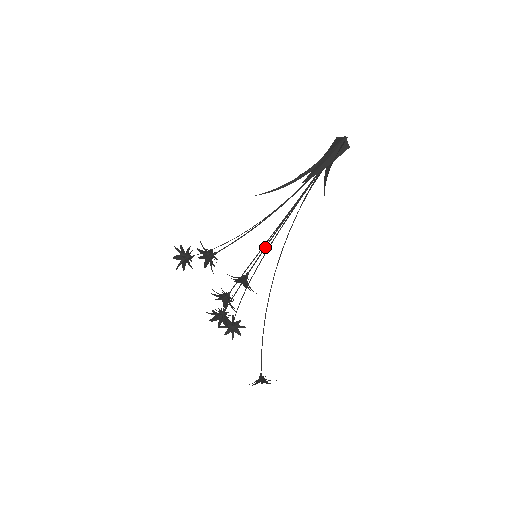
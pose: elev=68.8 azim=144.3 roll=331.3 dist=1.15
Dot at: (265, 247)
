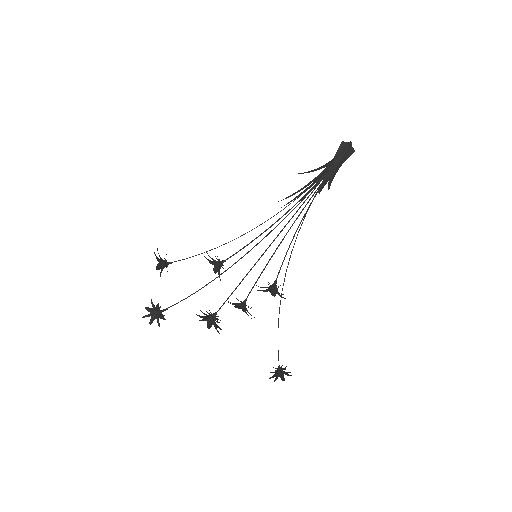
Dot at: occluded
